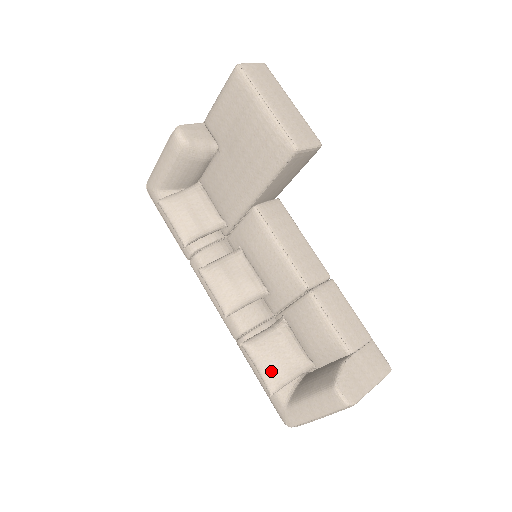
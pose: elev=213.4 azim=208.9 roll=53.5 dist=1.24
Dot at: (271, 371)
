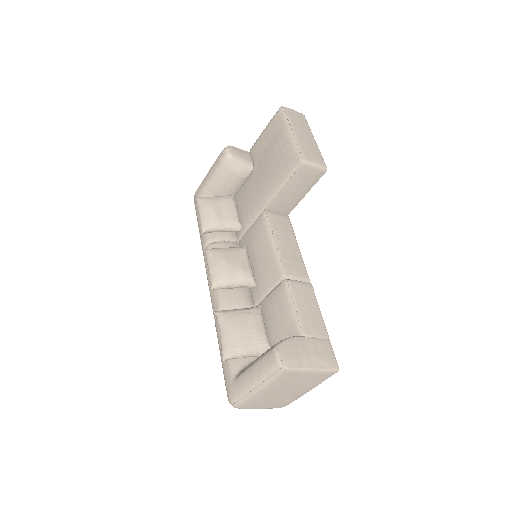
Dot at: (231, 338)
